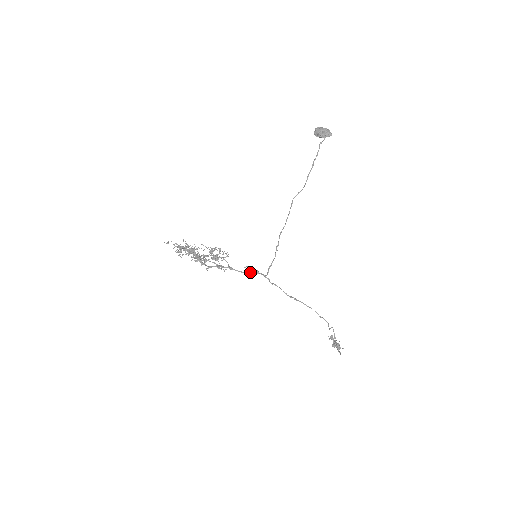
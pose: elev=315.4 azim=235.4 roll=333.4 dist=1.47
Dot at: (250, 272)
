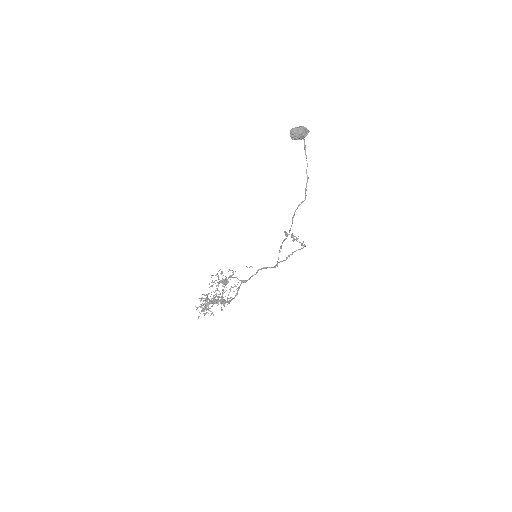
Dot at: occluded
